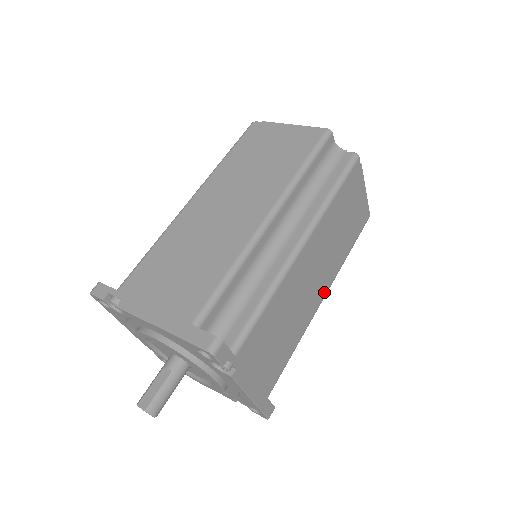
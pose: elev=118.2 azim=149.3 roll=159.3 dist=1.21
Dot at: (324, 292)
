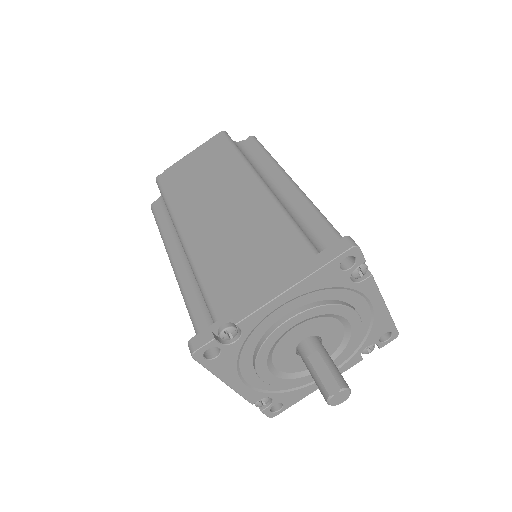
Dot at: occluded
